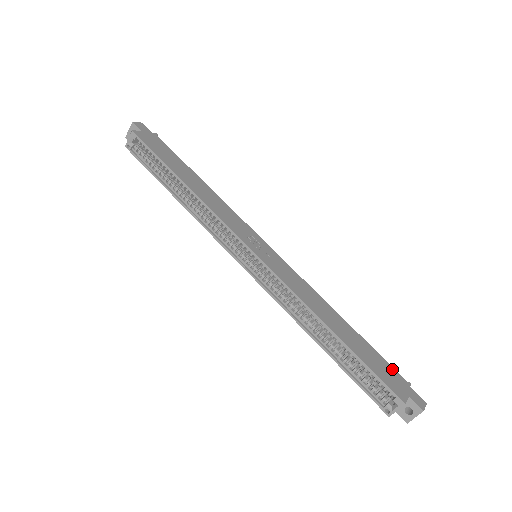
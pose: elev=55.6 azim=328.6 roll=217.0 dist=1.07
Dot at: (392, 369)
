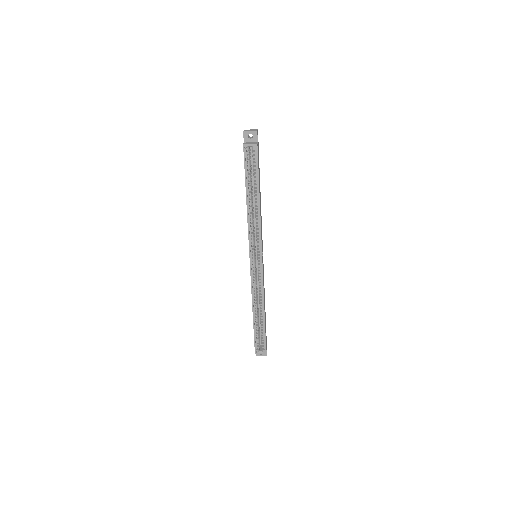
Dot at: occluded
